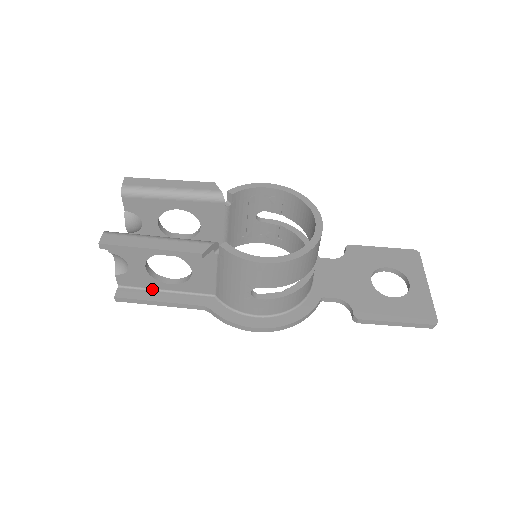
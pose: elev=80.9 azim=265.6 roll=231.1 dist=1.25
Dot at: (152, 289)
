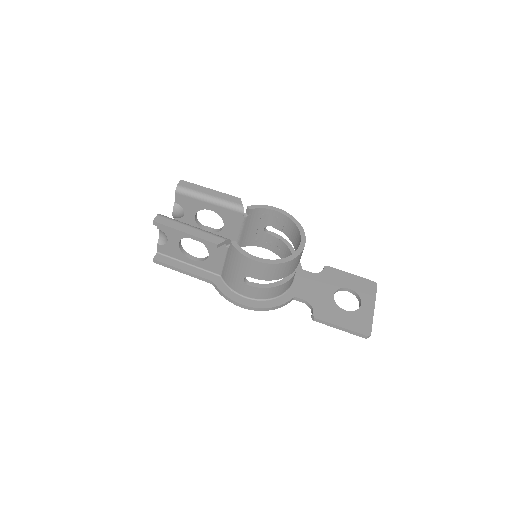
Dot at: (179, 260)
